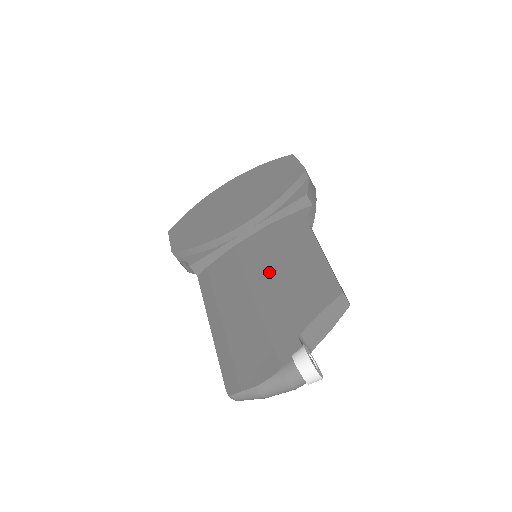
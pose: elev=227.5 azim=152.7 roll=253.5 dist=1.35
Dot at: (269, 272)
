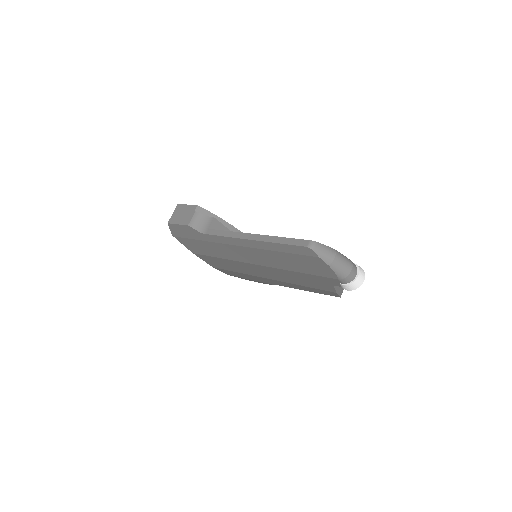
Dot at: occluded
